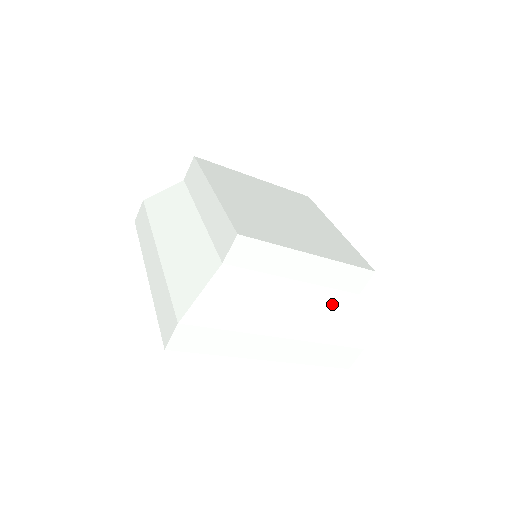
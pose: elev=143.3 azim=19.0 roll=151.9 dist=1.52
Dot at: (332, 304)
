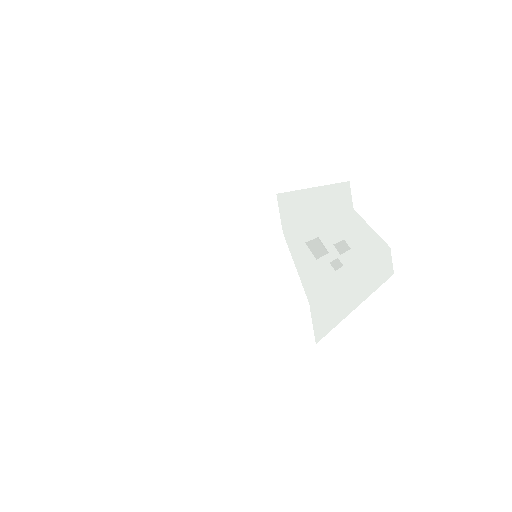
Dot at: (246, 255)
